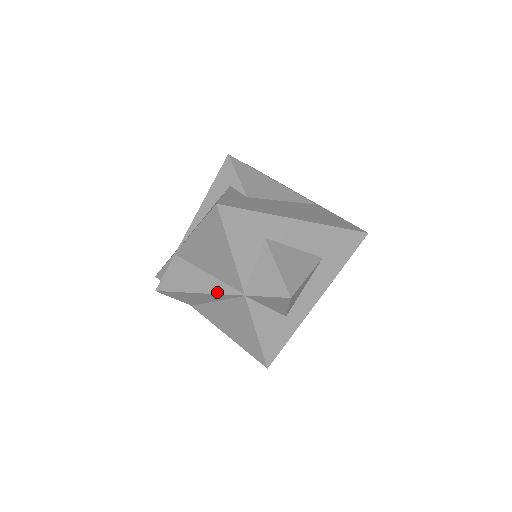
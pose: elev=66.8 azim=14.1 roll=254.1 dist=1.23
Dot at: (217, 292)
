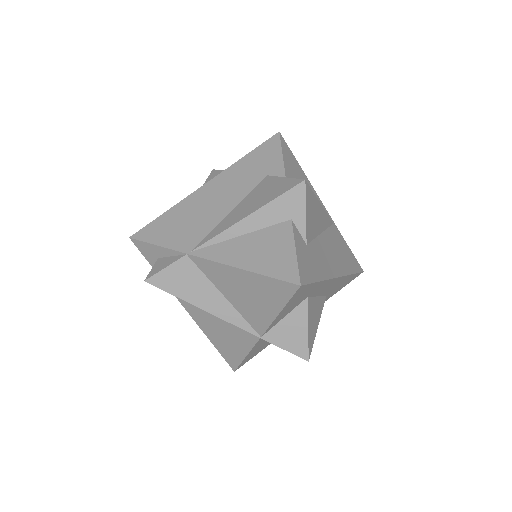
Dot at: (230, 321)
